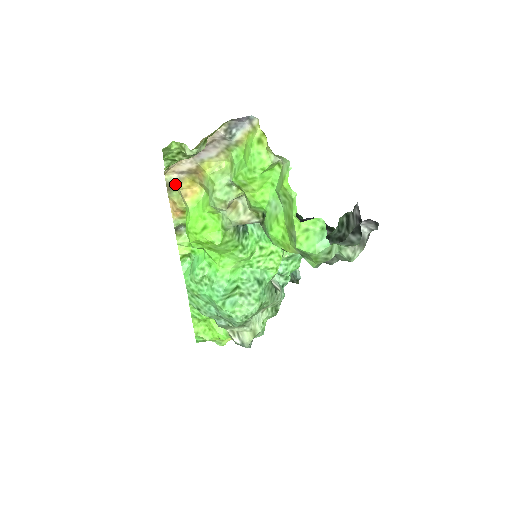
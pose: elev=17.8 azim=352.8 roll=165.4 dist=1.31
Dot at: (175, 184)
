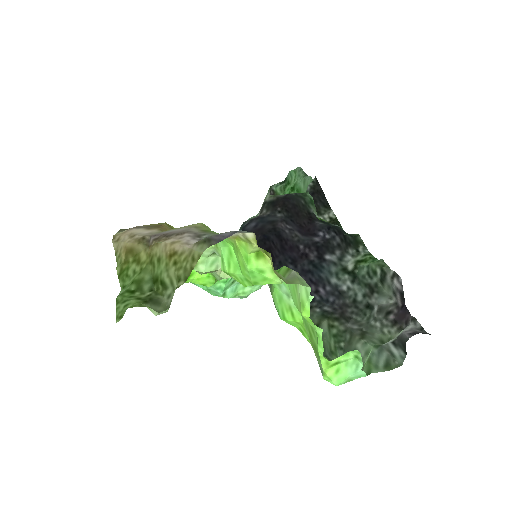
Dot at: occluded
